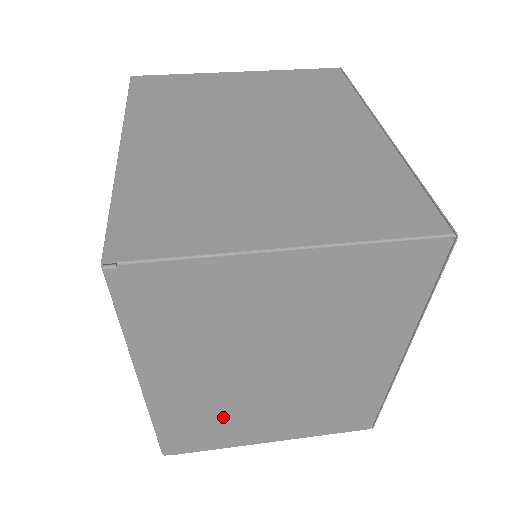
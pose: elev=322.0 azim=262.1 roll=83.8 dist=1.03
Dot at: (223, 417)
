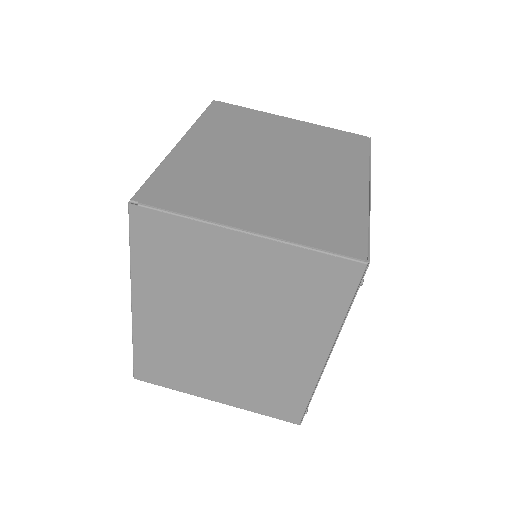
Dot at: occluded
